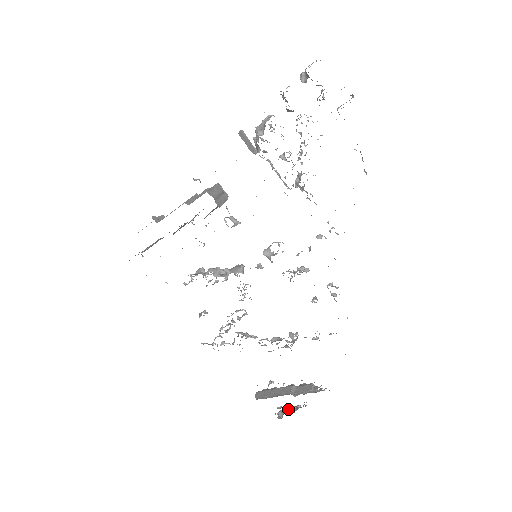
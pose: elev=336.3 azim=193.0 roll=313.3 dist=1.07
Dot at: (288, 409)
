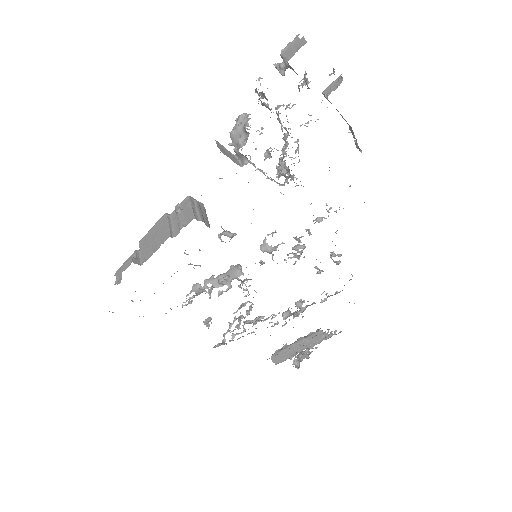
Dot at: (302, 357)
